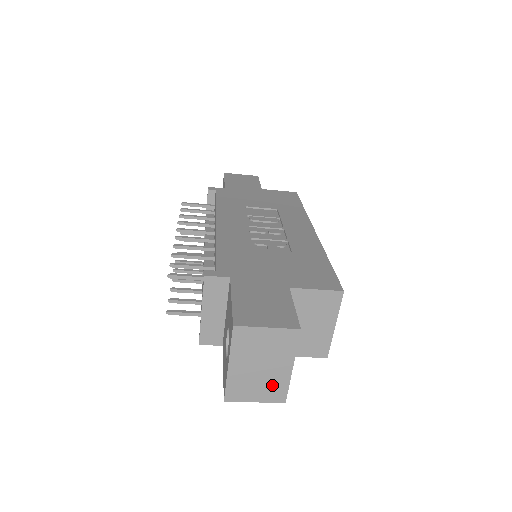
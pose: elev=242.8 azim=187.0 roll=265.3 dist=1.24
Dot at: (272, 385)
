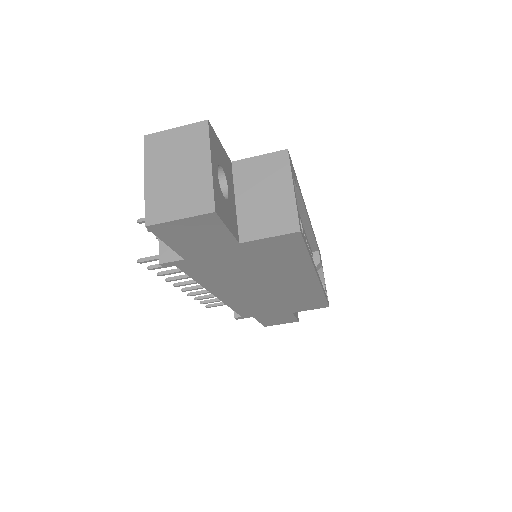
Dot at: (194, 191)
